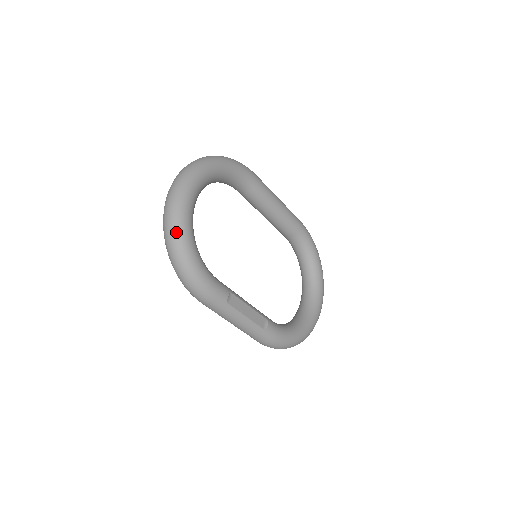
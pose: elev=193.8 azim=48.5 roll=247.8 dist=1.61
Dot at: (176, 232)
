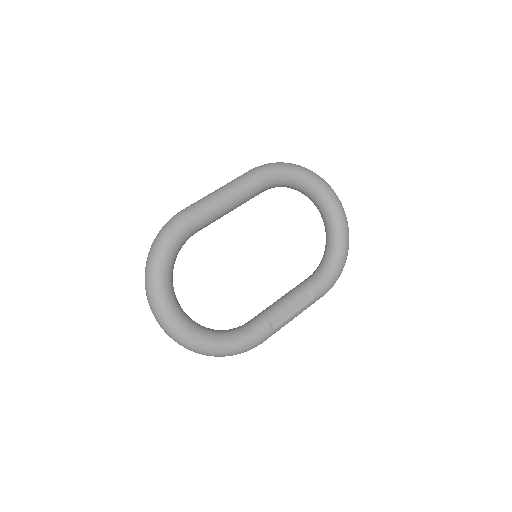
Dot at: (198, 351)
